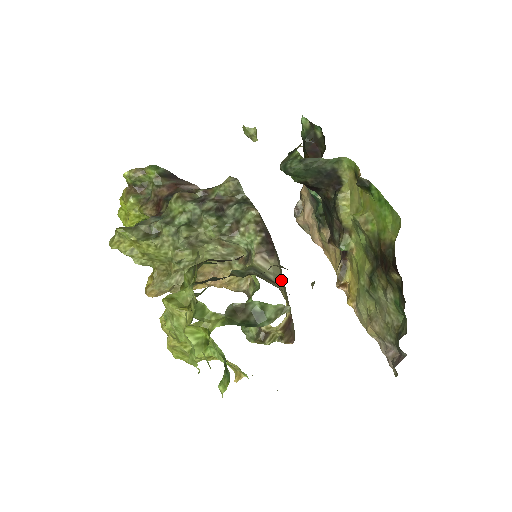
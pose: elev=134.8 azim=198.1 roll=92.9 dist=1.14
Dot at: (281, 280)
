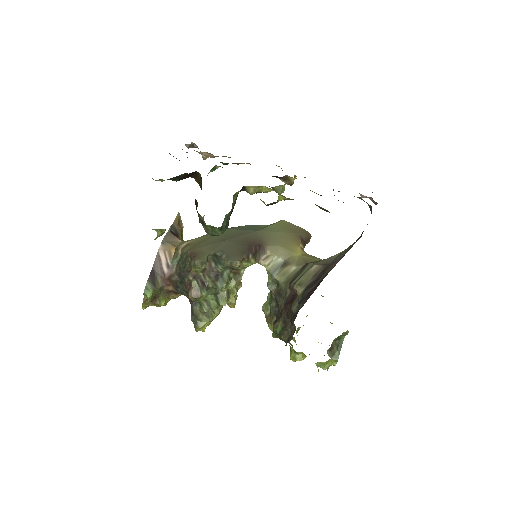
Dot at: (282, 249)
